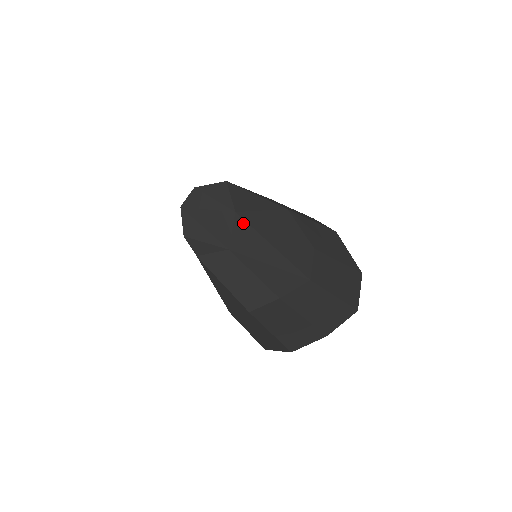
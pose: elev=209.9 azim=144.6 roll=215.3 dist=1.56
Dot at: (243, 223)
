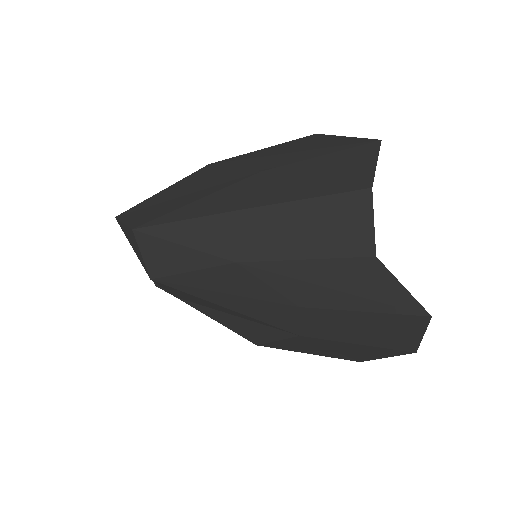
Dot at: (169, 287)
